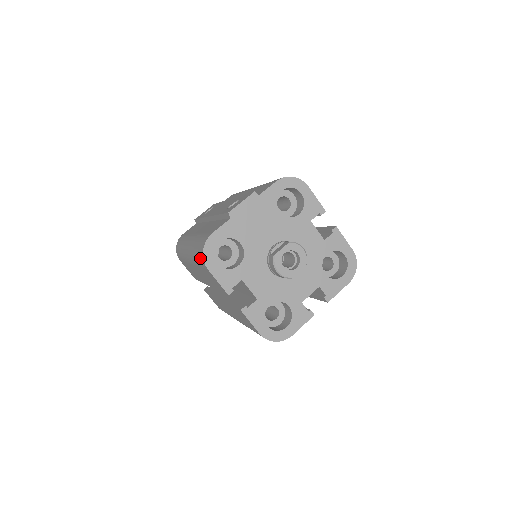
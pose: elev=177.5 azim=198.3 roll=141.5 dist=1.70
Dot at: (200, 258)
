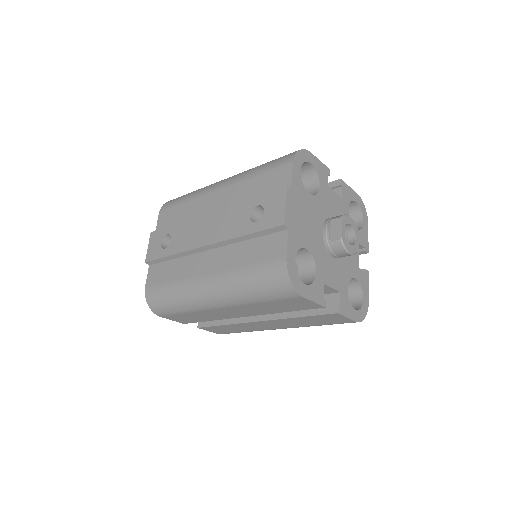
Dot at: (280, 292)
